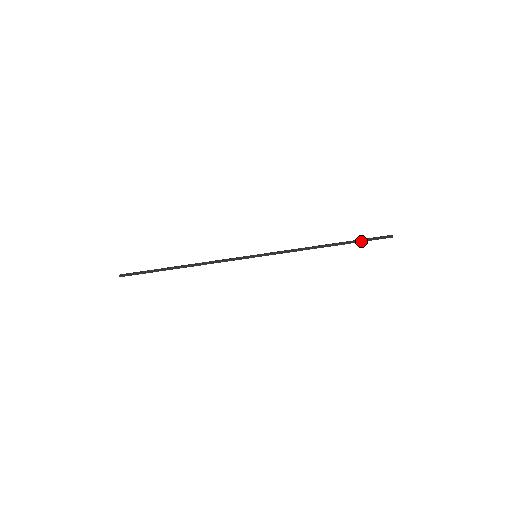
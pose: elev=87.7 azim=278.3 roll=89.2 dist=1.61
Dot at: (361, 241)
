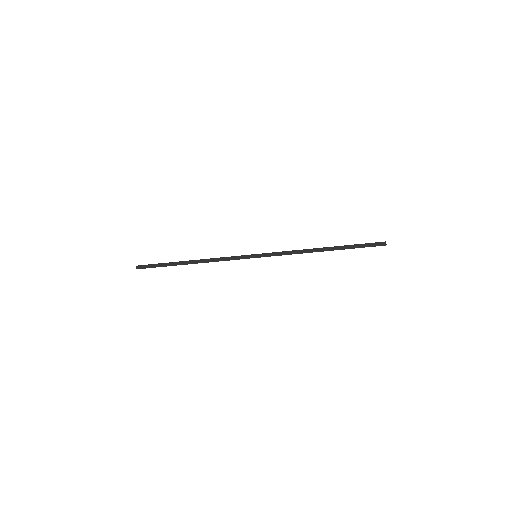
Dot at: occluded
